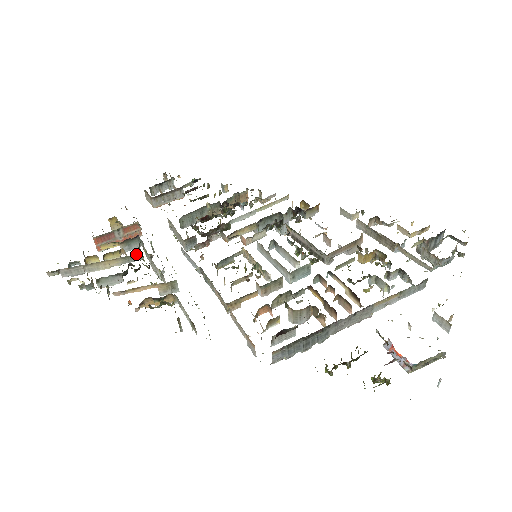
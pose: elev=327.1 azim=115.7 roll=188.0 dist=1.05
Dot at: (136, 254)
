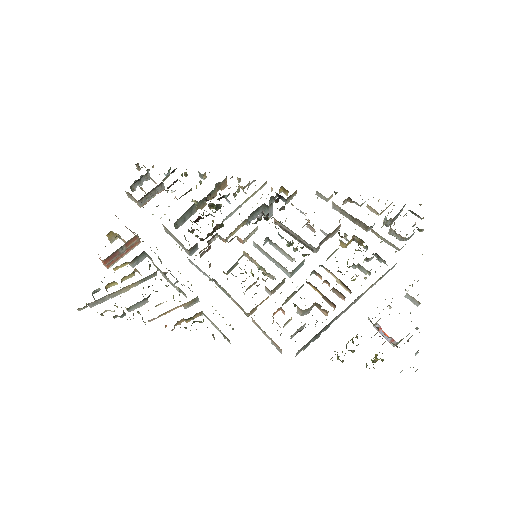
Dot at: (151, 274)
